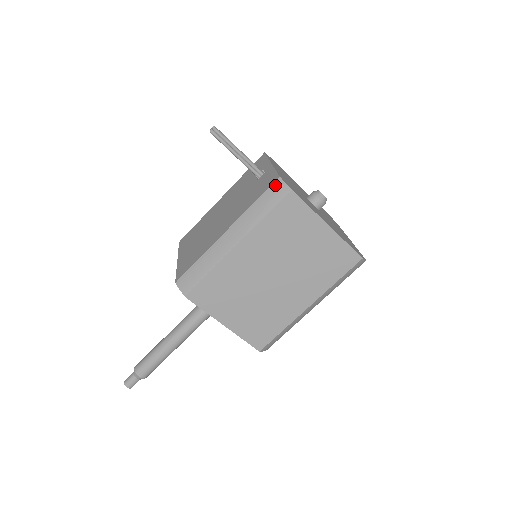
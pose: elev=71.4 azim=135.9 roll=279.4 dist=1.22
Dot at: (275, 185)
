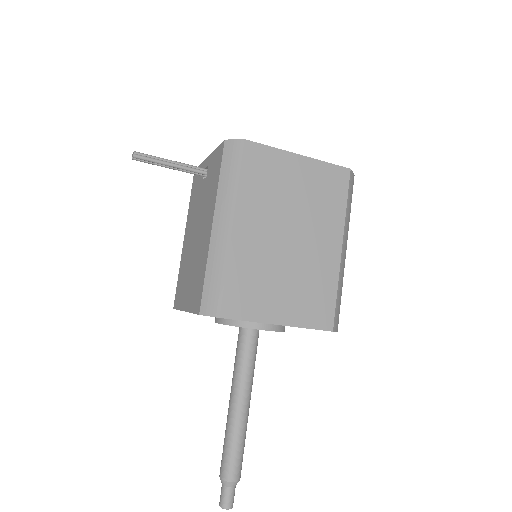
Dot at: (226, 149)
